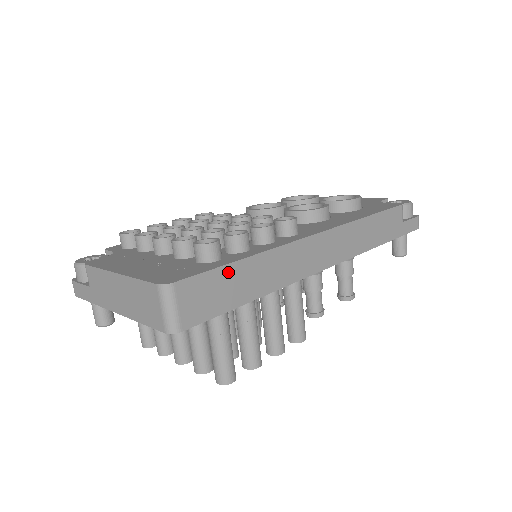
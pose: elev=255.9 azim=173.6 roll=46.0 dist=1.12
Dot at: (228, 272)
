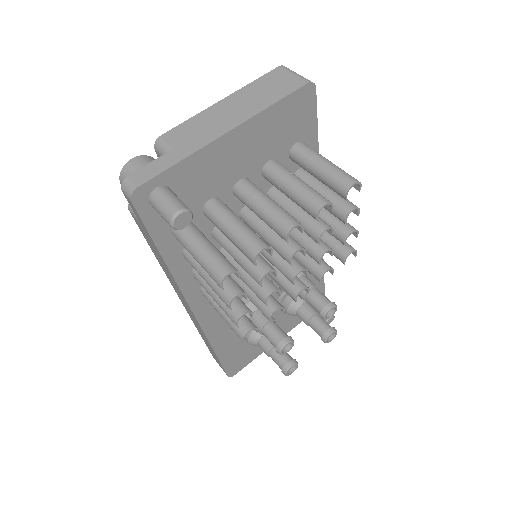
Dot at: occluded
